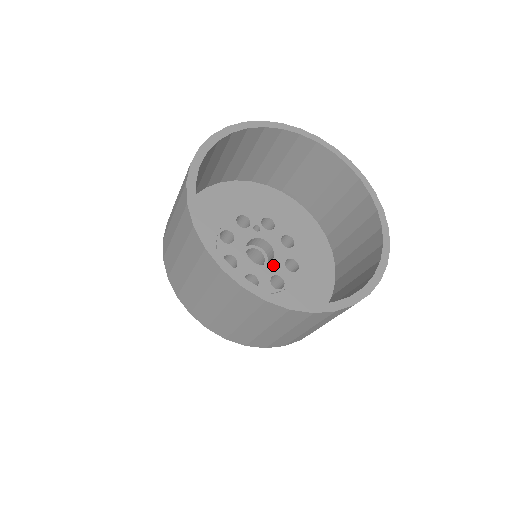
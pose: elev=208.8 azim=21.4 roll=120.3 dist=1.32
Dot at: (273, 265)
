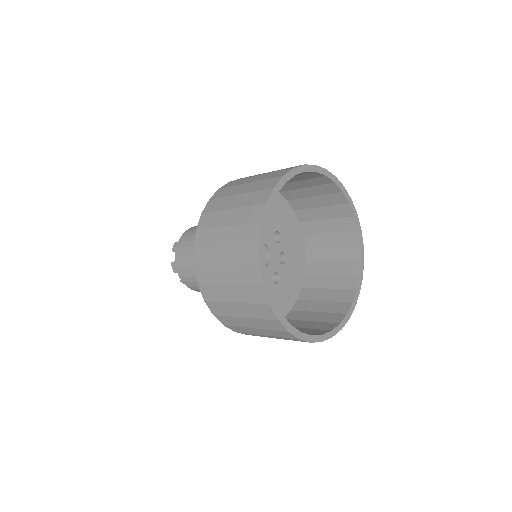
Dot at: (273, 253)
